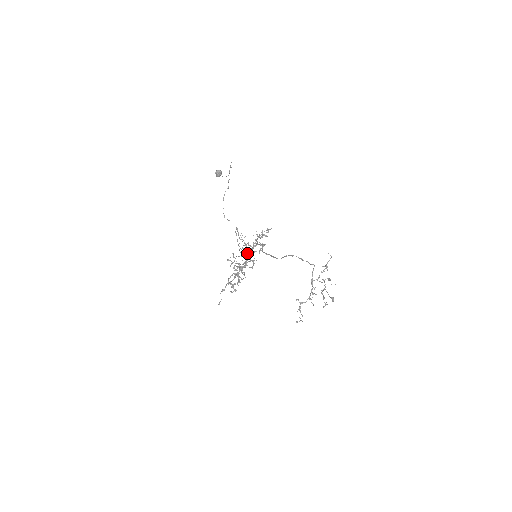
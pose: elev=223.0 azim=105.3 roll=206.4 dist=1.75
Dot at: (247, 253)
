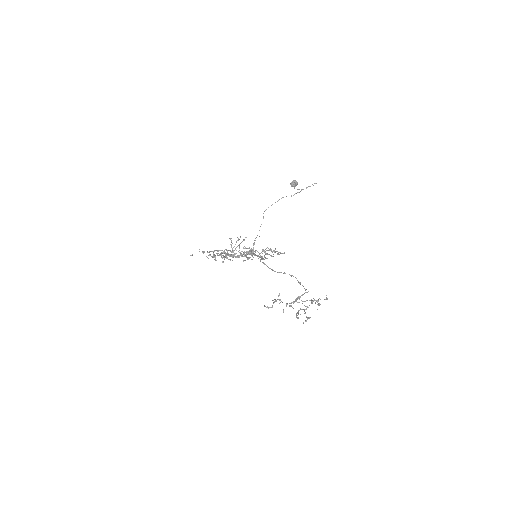
Dot at: (246, 252)
